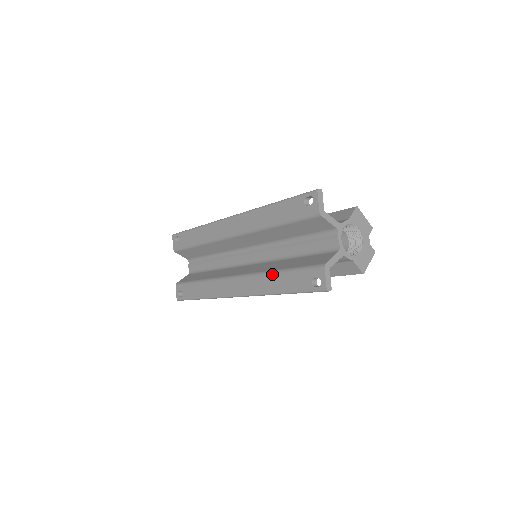
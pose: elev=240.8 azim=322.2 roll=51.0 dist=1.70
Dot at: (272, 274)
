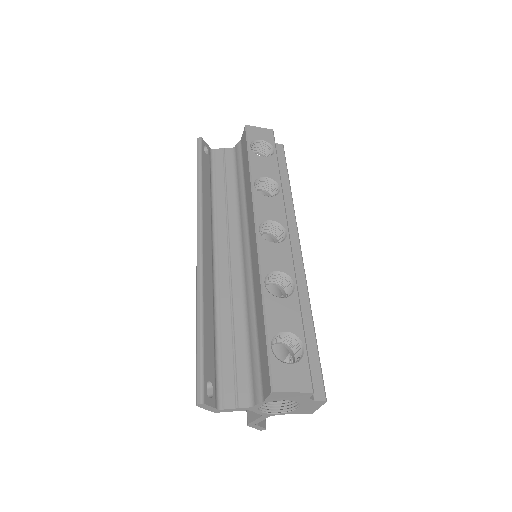
Dot at: occluded
